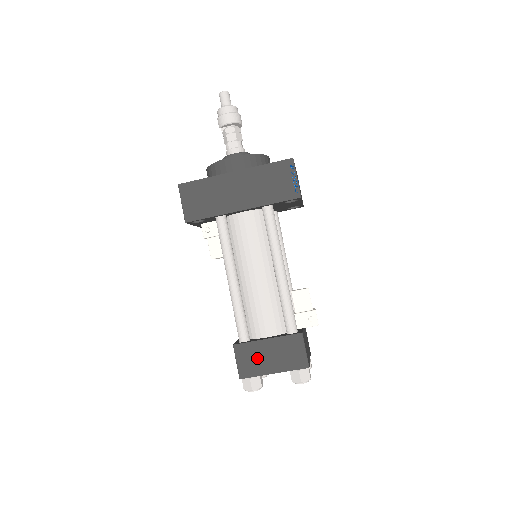
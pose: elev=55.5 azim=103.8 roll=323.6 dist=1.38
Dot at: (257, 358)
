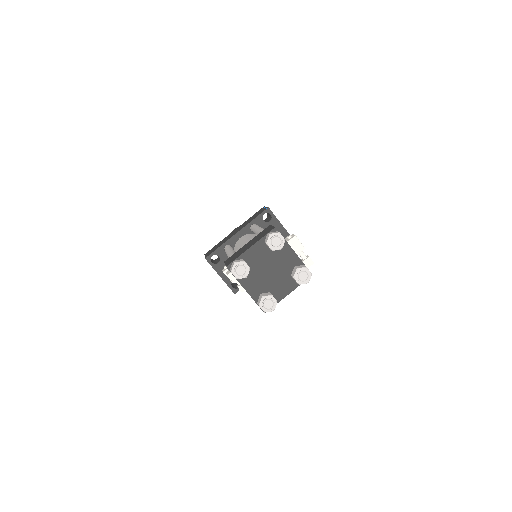
Dot at: (240, 252)
